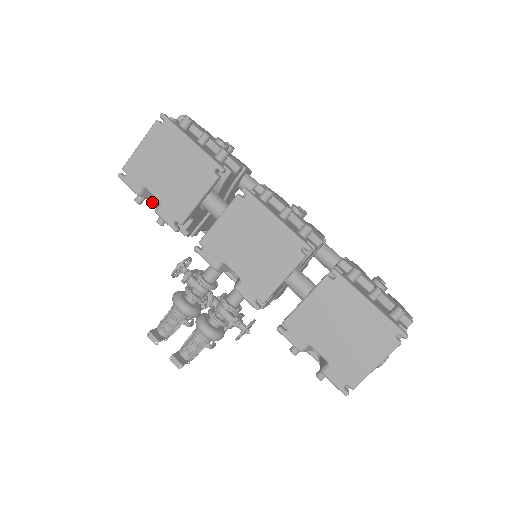
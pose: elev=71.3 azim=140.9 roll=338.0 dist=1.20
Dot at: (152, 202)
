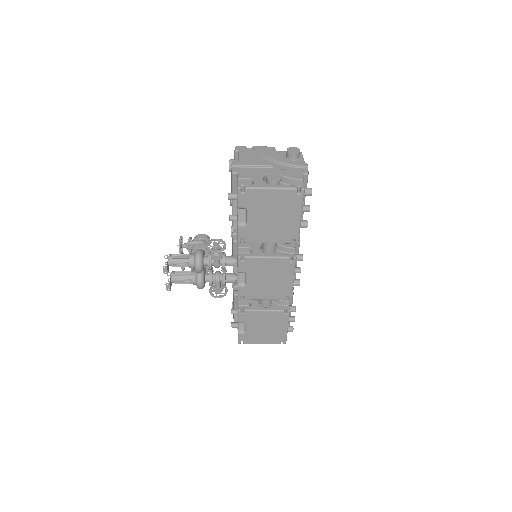
Dot at: (233, 192)
